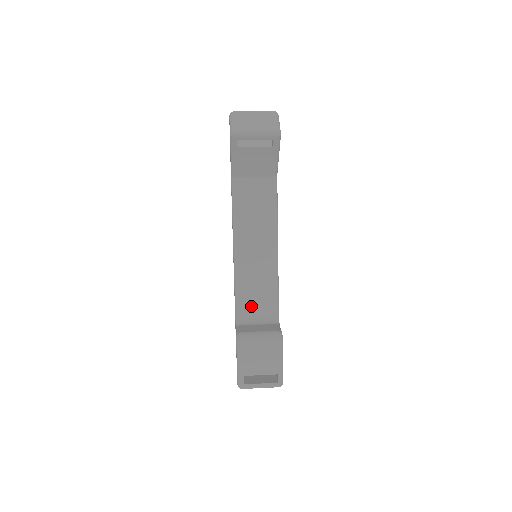
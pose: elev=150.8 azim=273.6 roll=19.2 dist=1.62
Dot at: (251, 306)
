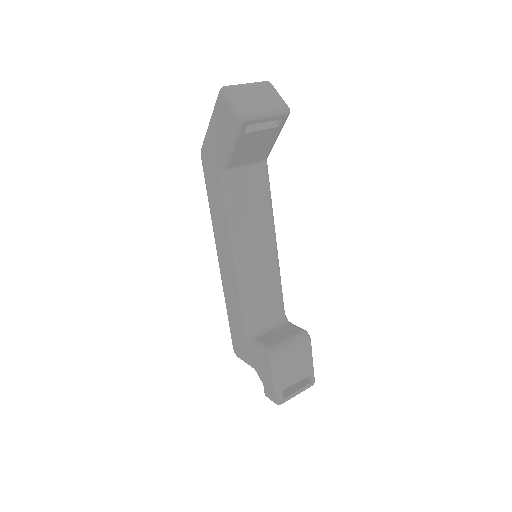
Dot at: (260, 313)
